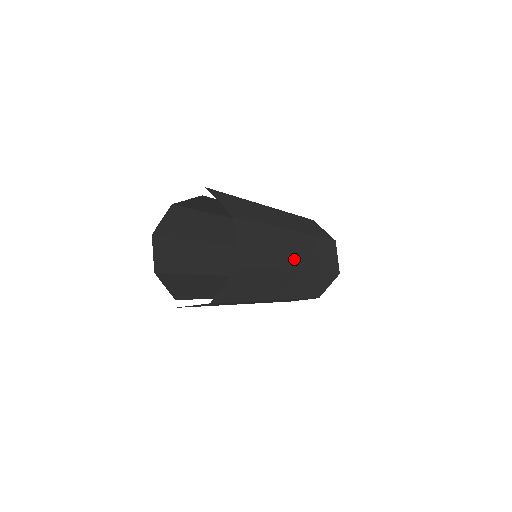
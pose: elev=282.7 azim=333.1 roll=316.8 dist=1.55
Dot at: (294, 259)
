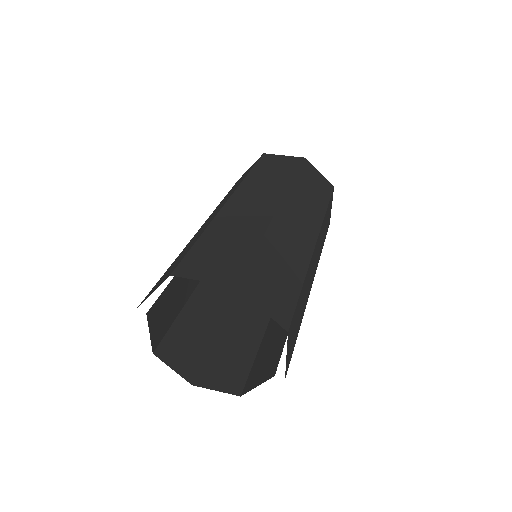
Dot at: (304, 237)
